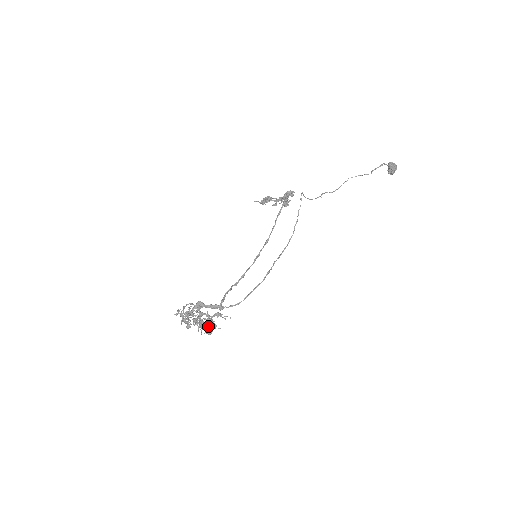
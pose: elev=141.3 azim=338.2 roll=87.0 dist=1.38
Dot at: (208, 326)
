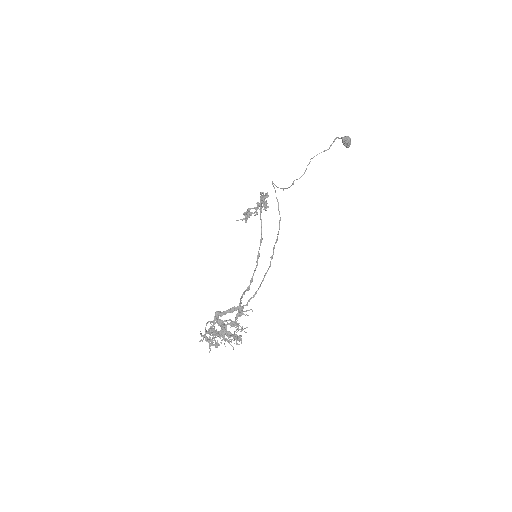
Dot at: occluded
